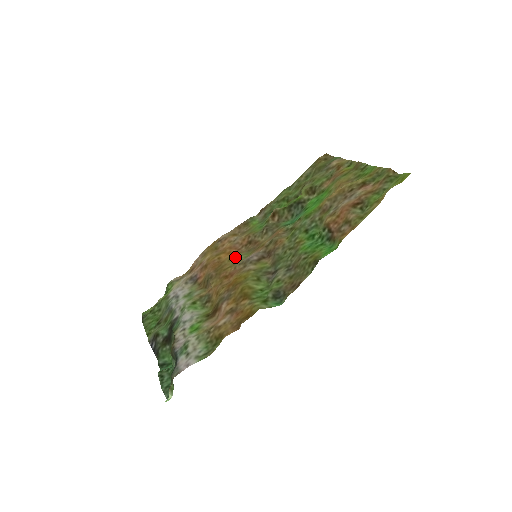
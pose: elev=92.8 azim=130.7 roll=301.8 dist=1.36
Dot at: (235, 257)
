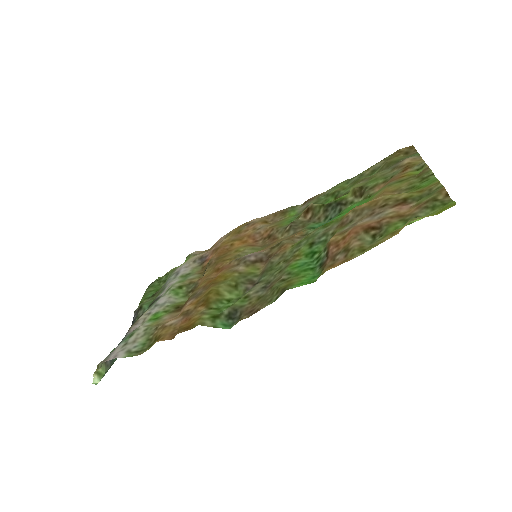
Dot at: (243, 249)
